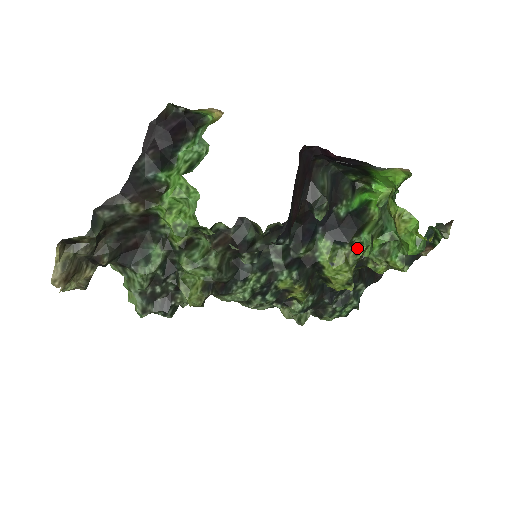
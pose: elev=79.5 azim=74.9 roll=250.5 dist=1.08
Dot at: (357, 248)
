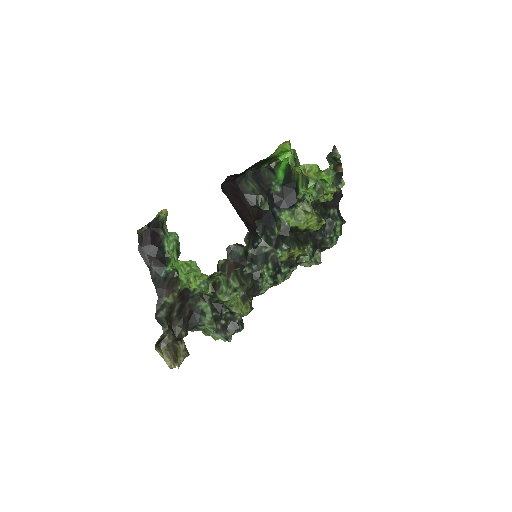
Dot at: (305, 199)
